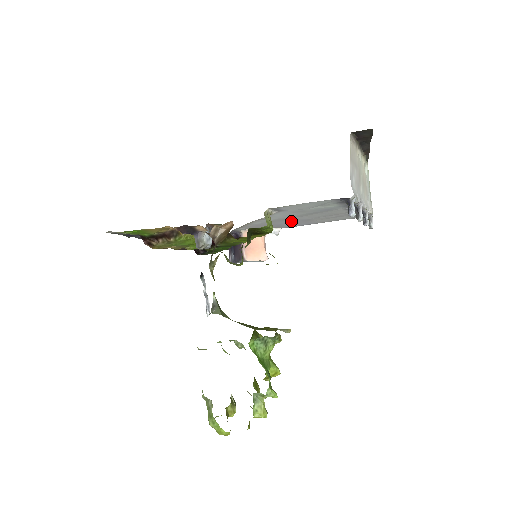
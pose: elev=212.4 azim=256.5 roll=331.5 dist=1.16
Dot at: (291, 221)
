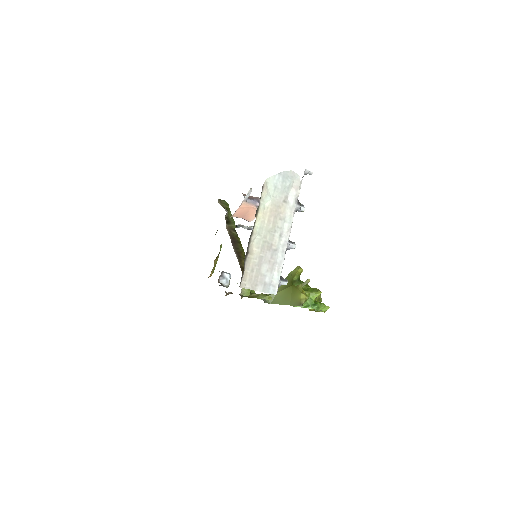
Dot at: occluded
